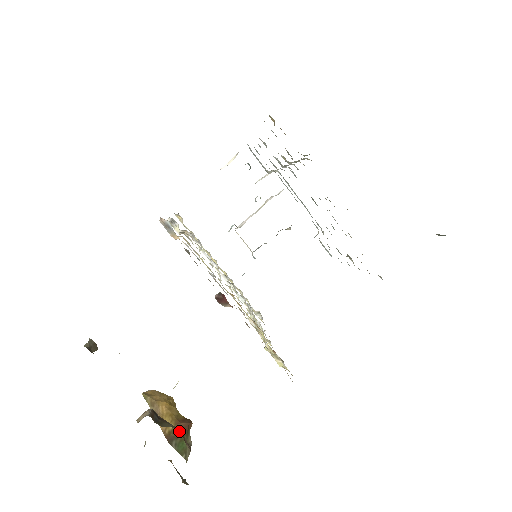
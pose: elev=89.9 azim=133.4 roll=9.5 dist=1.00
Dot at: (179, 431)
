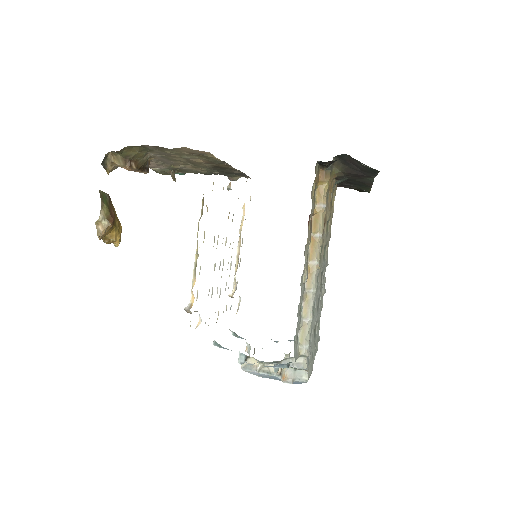
Dot at: (112, 208)
